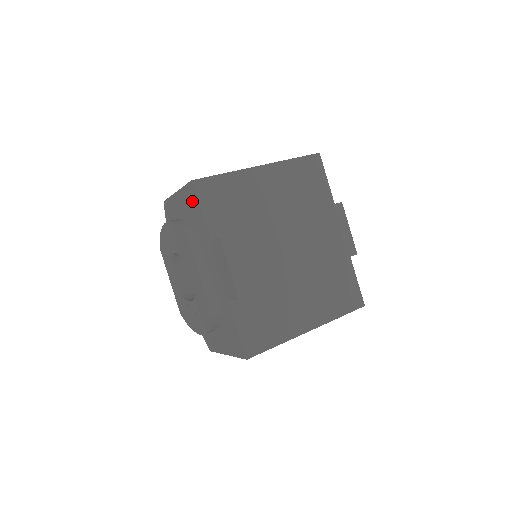
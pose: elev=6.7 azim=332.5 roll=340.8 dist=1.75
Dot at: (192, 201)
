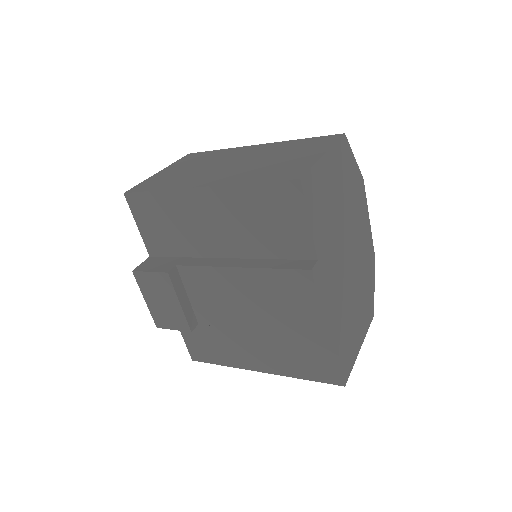
Dot at: occluded
